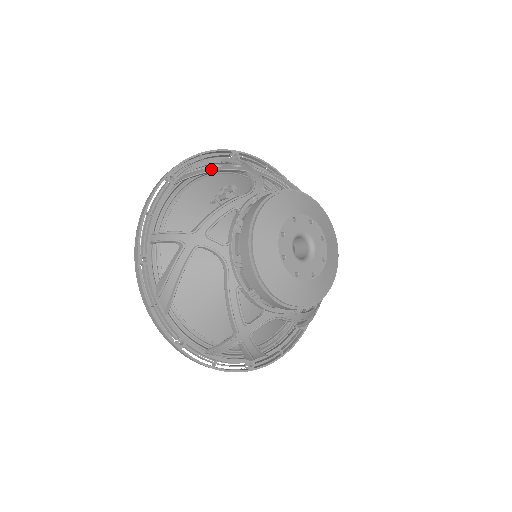
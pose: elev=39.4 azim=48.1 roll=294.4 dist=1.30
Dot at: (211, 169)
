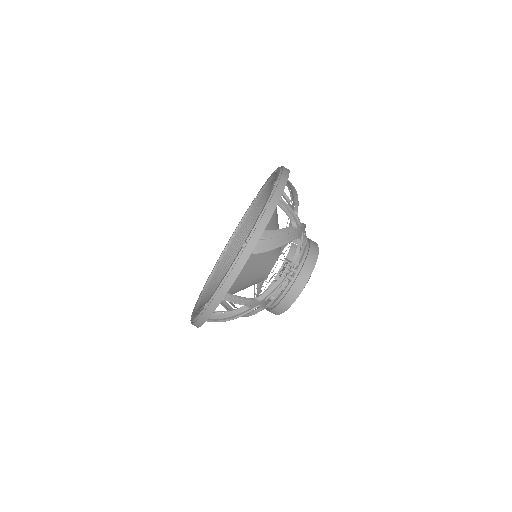
Dot at: (281, 241)
